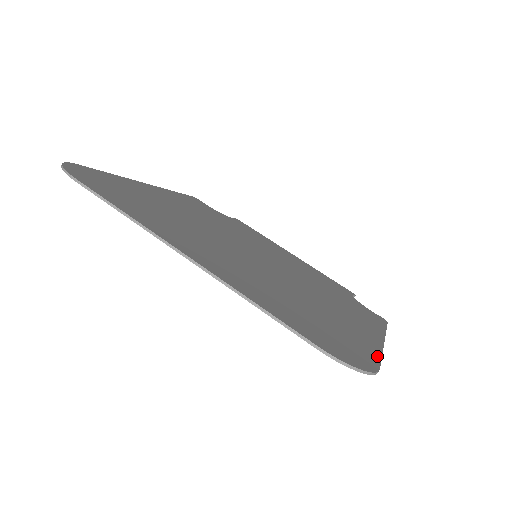
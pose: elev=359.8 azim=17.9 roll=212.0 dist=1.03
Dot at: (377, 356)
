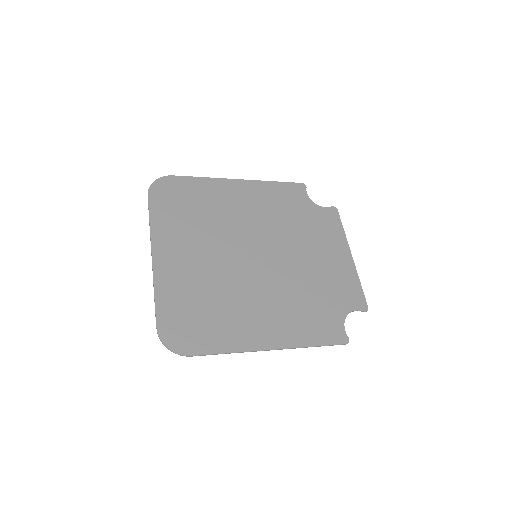
Dot at: (216, 351)
